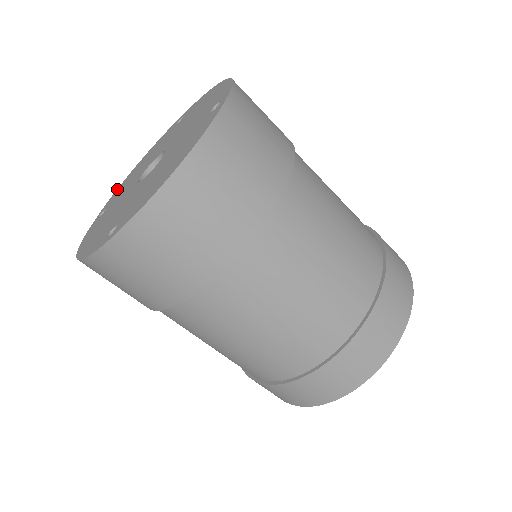
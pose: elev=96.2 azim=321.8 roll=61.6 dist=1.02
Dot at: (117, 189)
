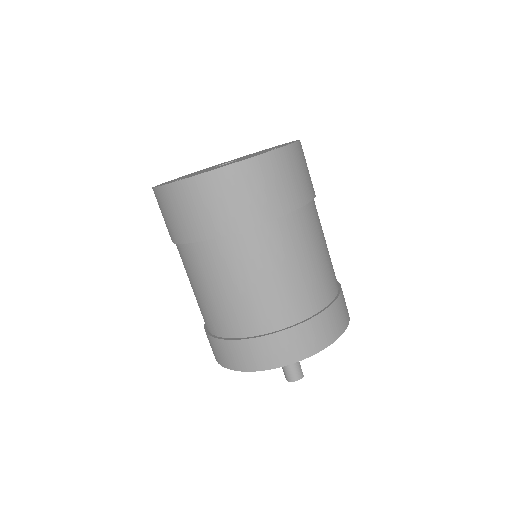
Dot at: (203, 169)
